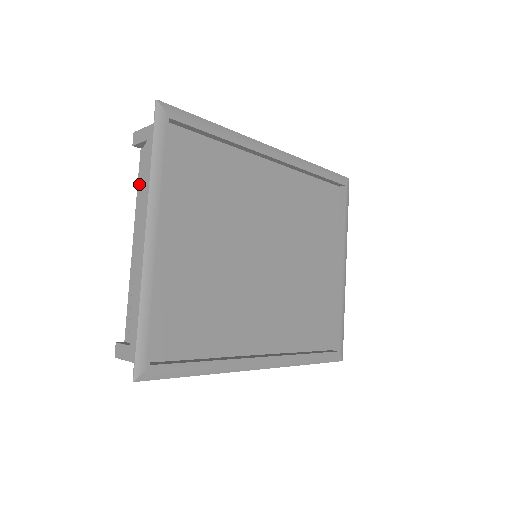
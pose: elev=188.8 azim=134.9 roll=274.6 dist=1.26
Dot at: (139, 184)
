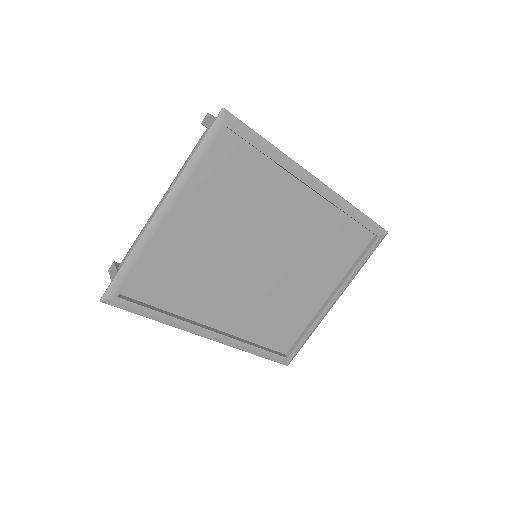
Dot at: occluded
